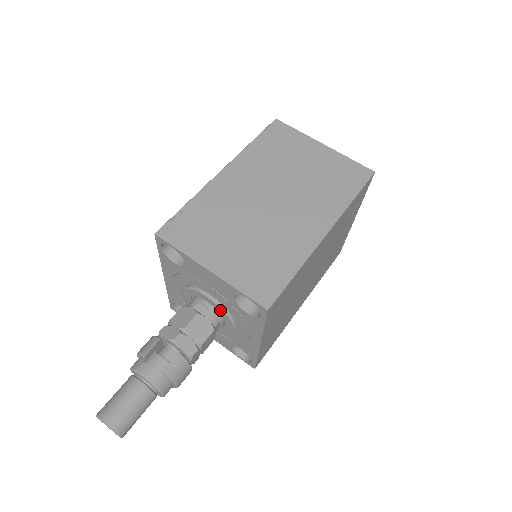
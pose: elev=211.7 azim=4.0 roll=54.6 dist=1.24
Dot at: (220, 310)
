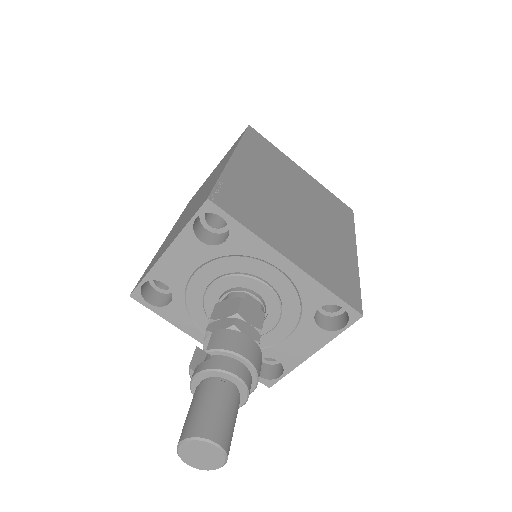
Dot at: (230, 282)
